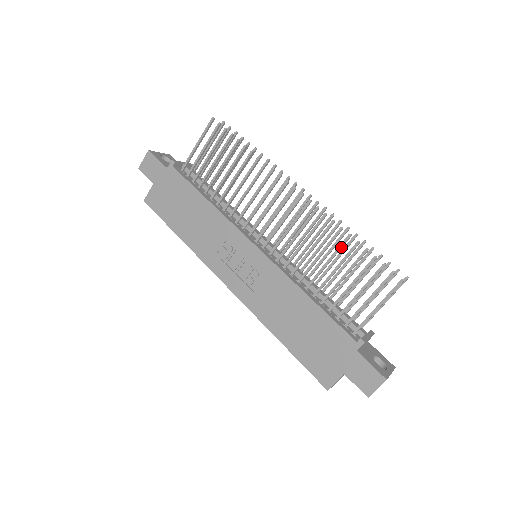
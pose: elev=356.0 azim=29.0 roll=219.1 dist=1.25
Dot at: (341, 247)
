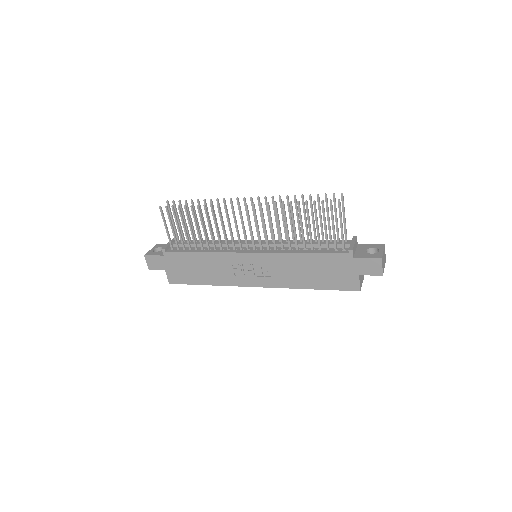
Dot at: (292, 212)
